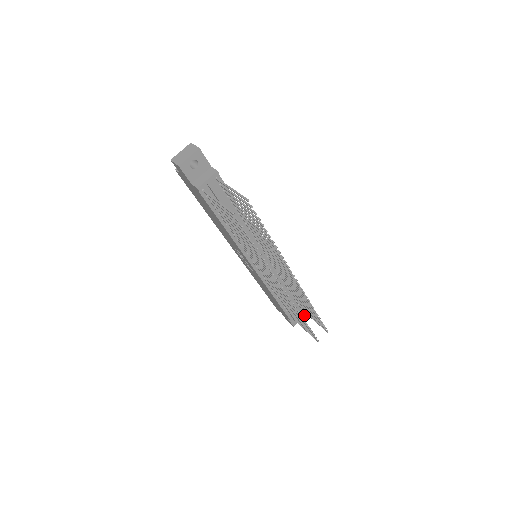
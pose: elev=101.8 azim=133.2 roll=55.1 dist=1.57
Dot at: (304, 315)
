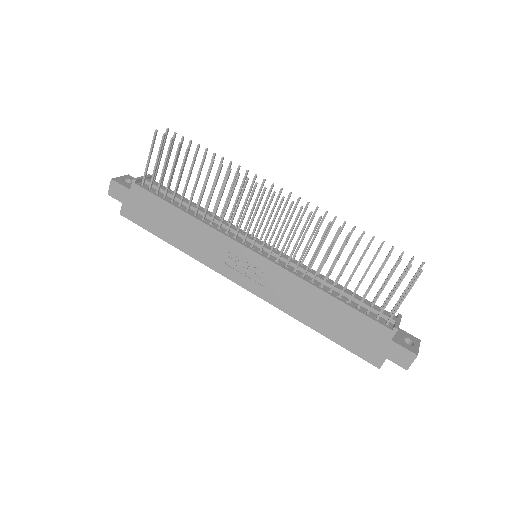
Dot at: (418, 341)
